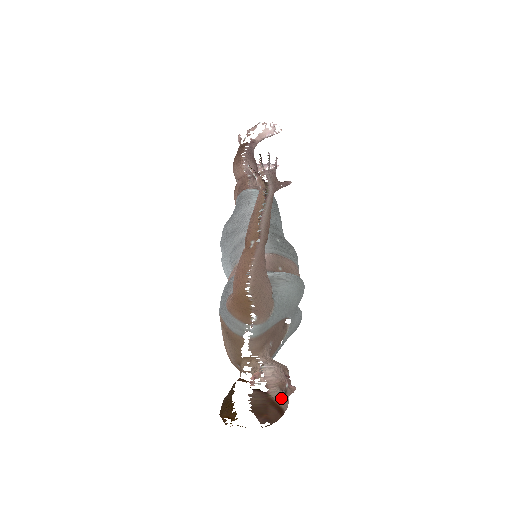
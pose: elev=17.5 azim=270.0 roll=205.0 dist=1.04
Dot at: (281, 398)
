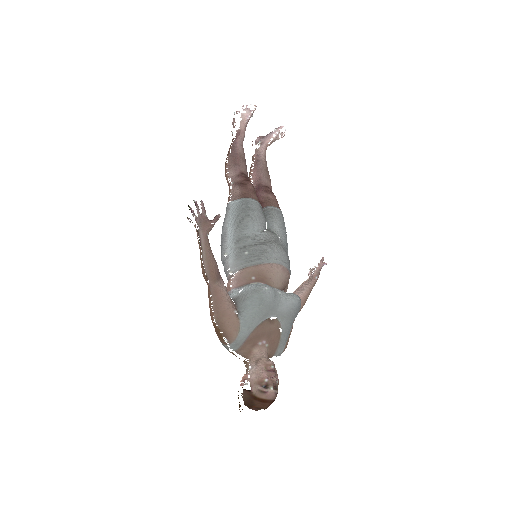
Dot at: (260, 393)
